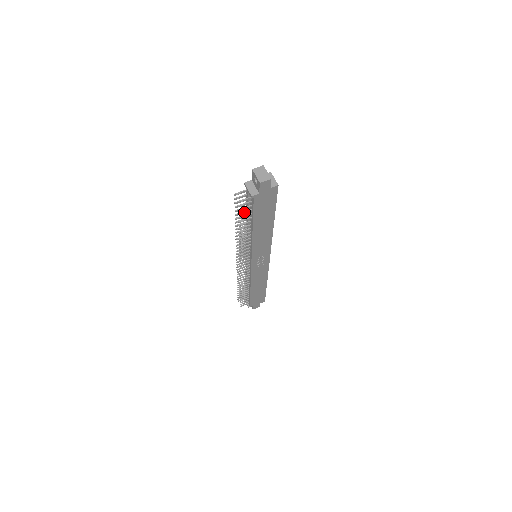
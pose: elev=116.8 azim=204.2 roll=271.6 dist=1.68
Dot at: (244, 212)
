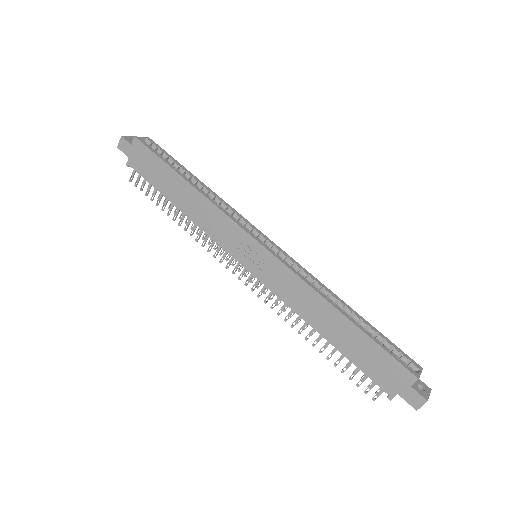
Dot at: (148, 189)
